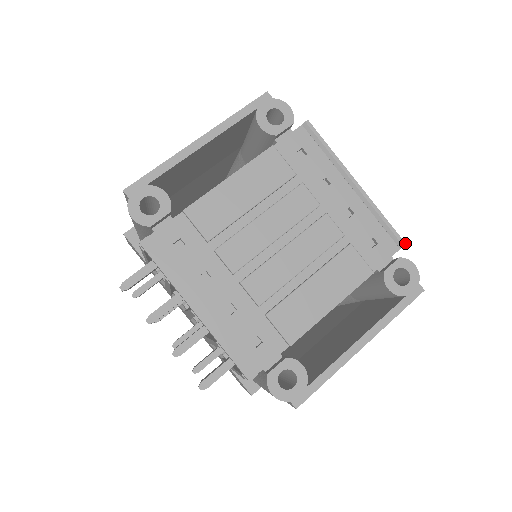
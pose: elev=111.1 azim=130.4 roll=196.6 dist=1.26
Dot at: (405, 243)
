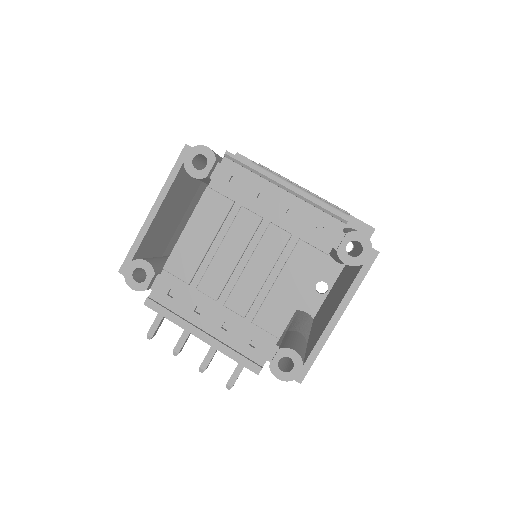
Dot at: (348, 218)
